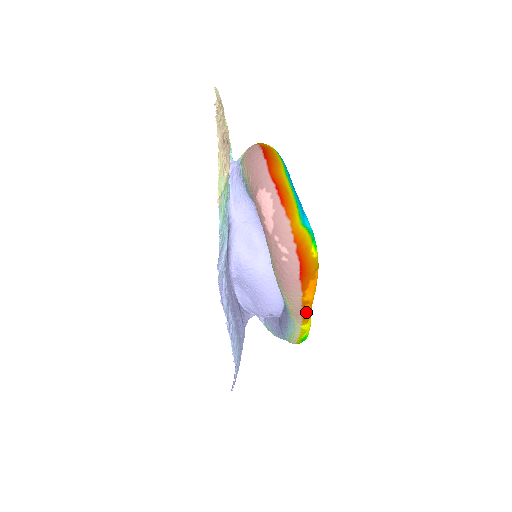
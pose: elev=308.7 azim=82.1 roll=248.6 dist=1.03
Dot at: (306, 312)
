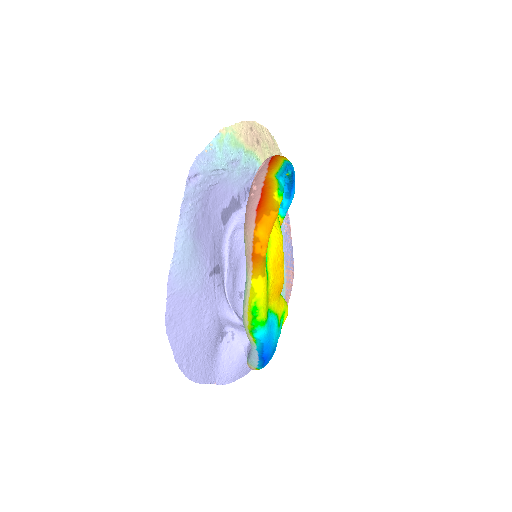
Dot at: (256, 256)
